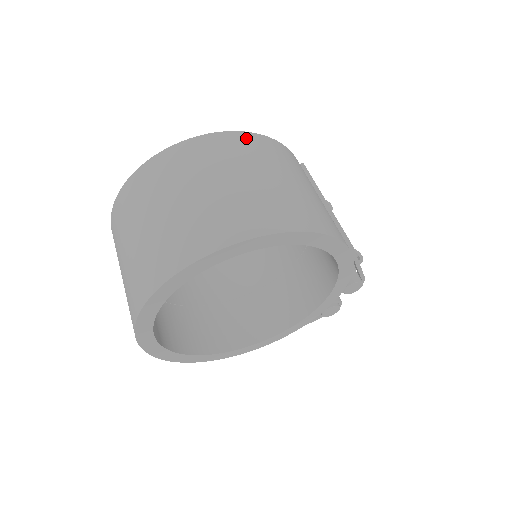
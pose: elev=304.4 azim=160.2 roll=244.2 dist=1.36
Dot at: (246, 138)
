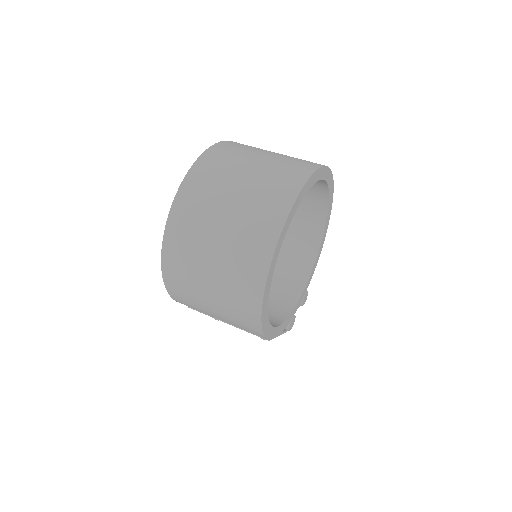
Dot at: occluded
